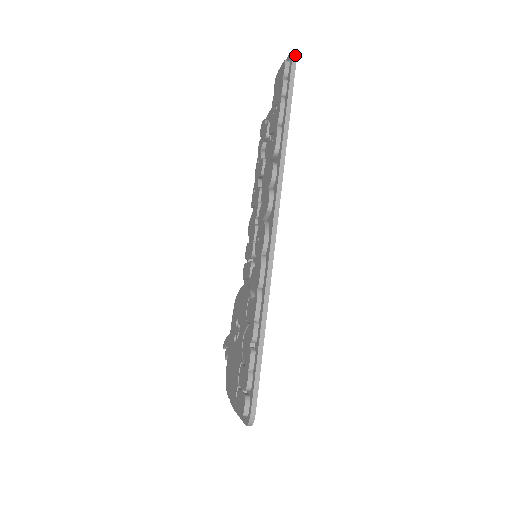
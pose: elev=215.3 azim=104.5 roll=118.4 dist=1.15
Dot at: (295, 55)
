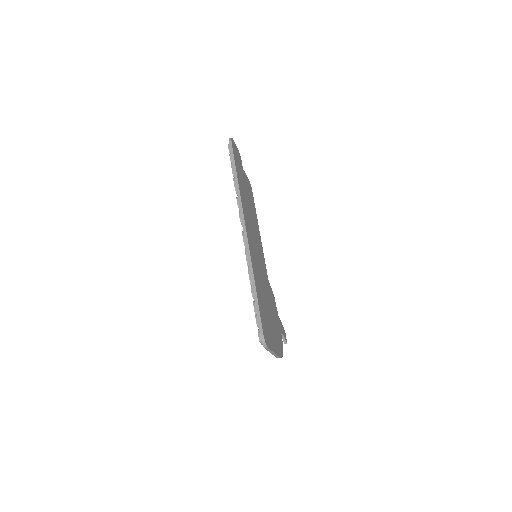
Dot at: (230, 139)
